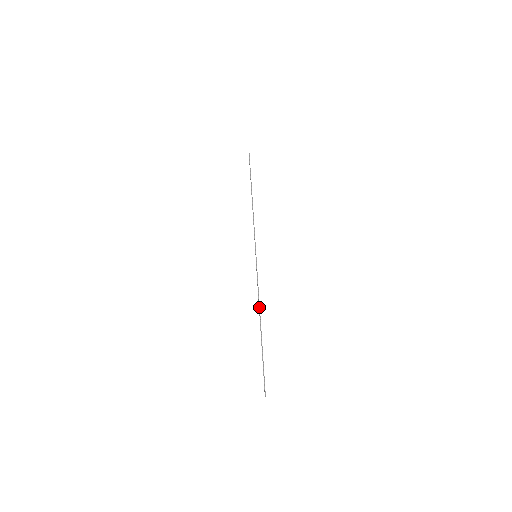
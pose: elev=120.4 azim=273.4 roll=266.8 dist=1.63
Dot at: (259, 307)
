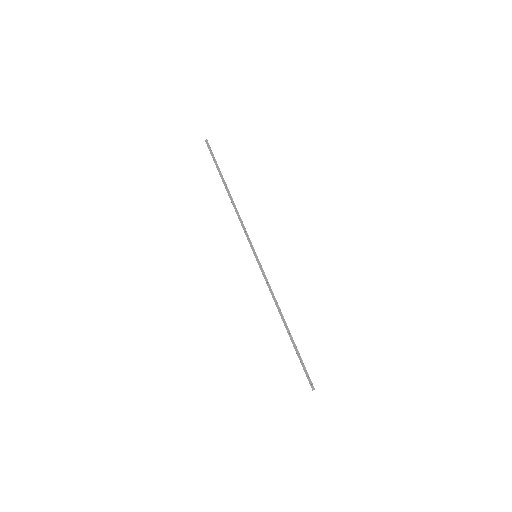
Dot at: (279, 307)
